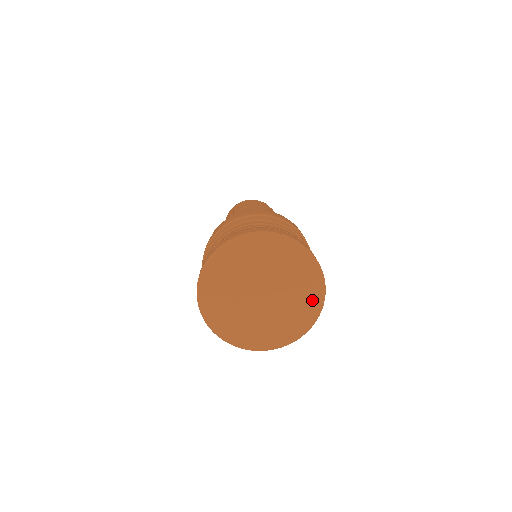
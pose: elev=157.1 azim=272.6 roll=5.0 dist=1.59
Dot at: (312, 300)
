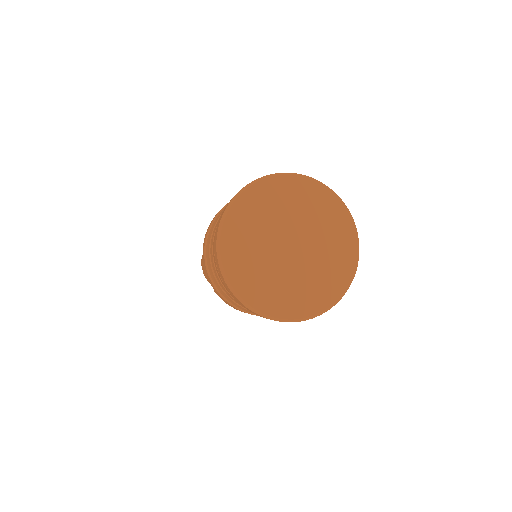
Dot at: (346, 254)
